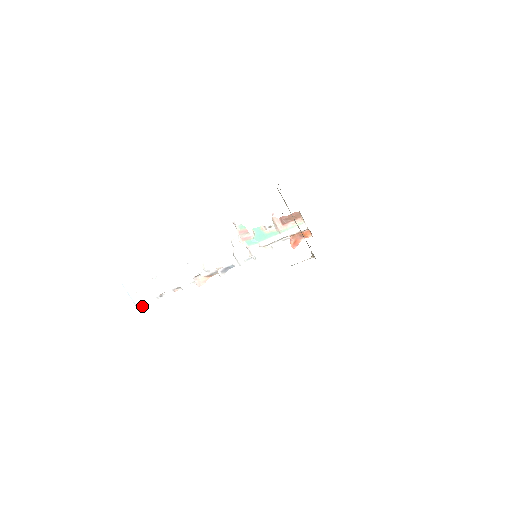
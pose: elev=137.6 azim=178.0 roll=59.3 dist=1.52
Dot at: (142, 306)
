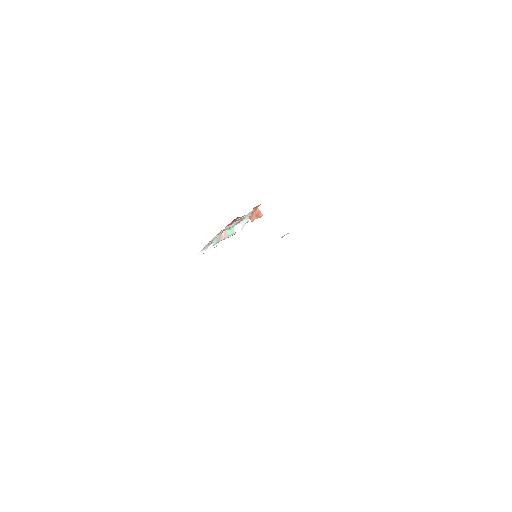
Dot at: (219, 243)
